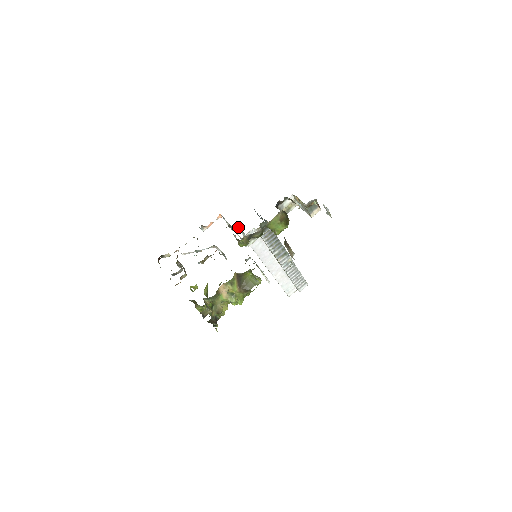
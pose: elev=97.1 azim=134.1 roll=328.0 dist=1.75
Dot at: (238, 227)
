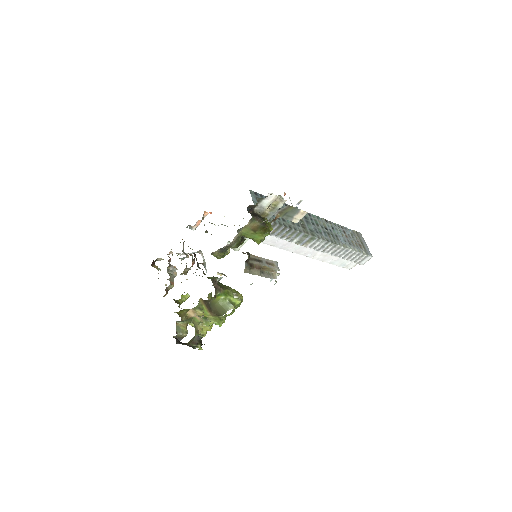
Dot at: occluded
